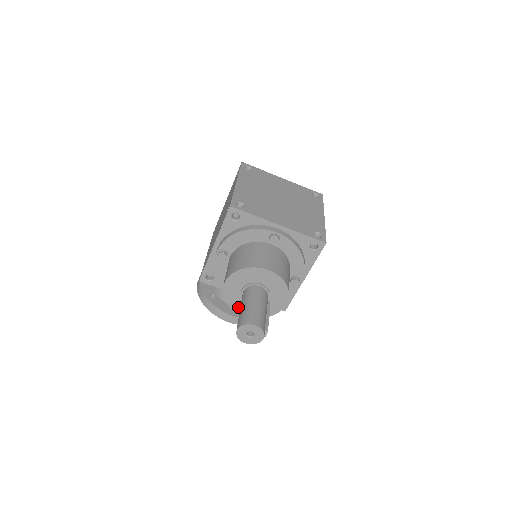
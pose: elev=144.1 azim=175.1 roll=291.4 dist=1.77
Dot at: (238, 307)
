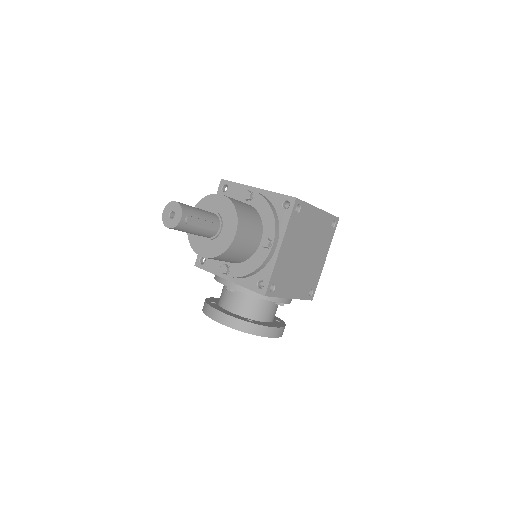
Dot at: (198, 246)
